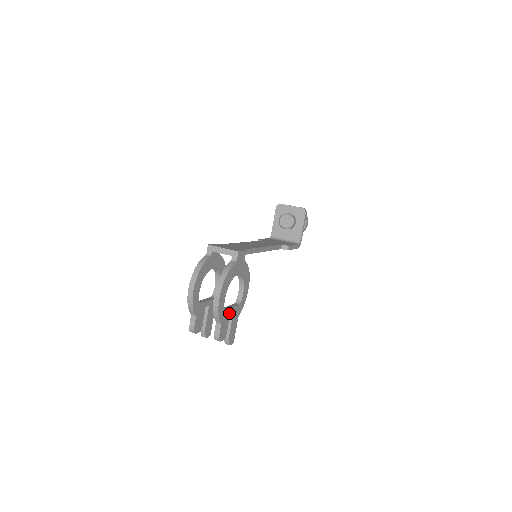
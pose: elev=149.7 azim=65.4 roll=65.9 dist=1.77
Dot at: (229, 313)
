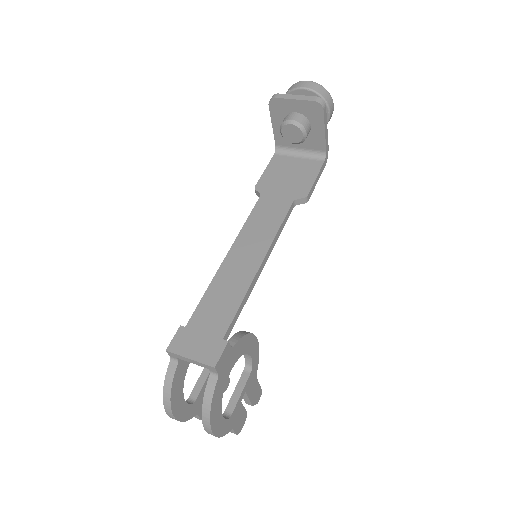
Dot at: (239, 403)
